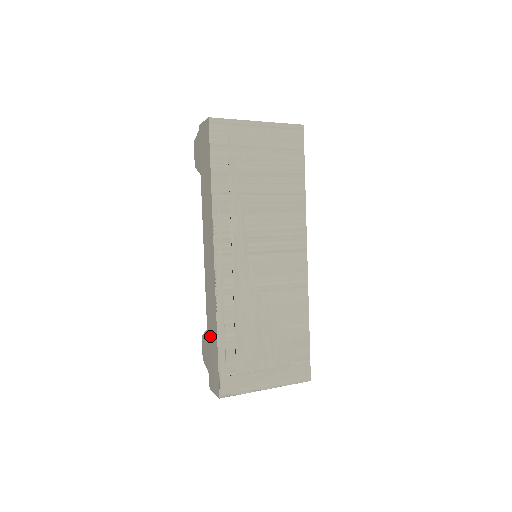
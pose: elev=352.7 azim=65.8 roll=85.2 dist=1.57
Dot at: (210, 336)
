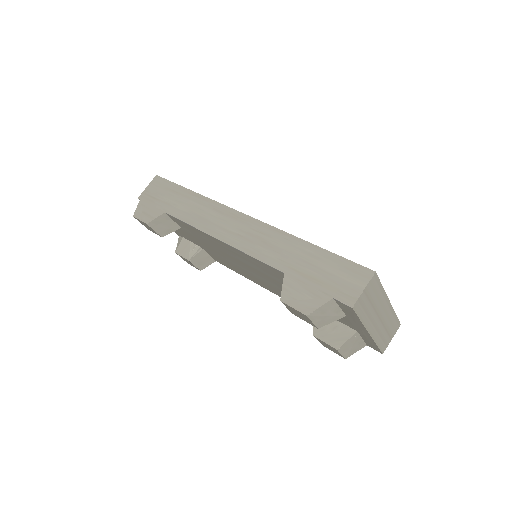
Dot at: (296, 265)
